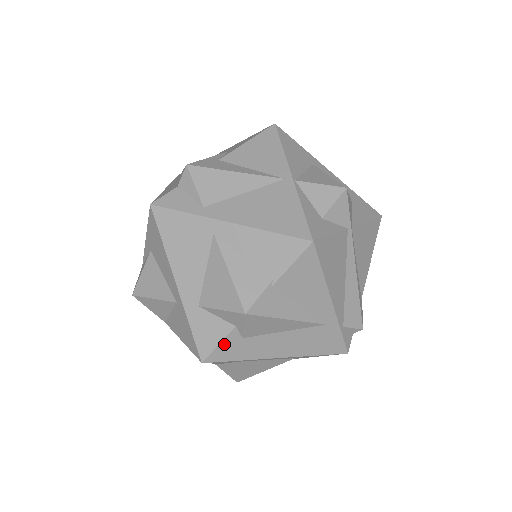
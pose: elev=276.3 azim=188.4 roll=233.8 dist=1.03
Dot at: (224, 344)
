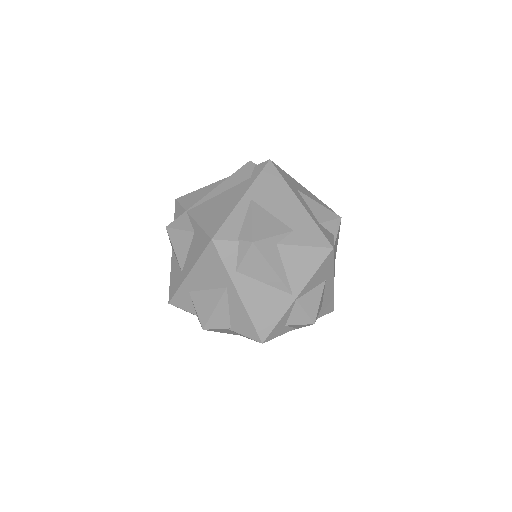
Dot at: occluded
